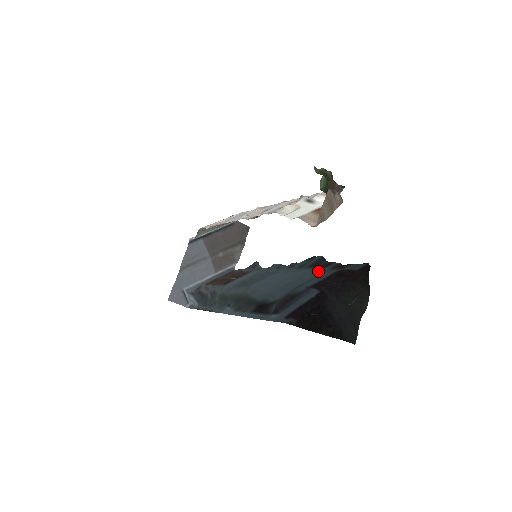
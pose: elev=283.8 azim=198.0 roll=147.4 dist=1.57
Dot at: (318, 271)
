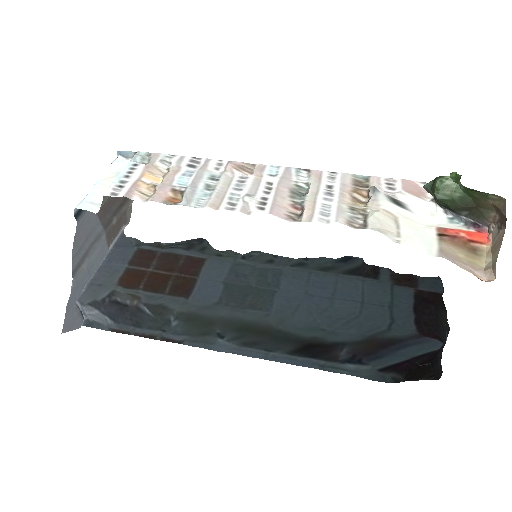
Dot at: (376, 287)
